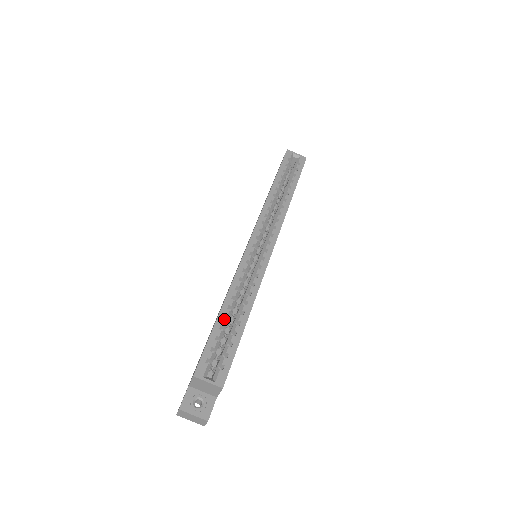
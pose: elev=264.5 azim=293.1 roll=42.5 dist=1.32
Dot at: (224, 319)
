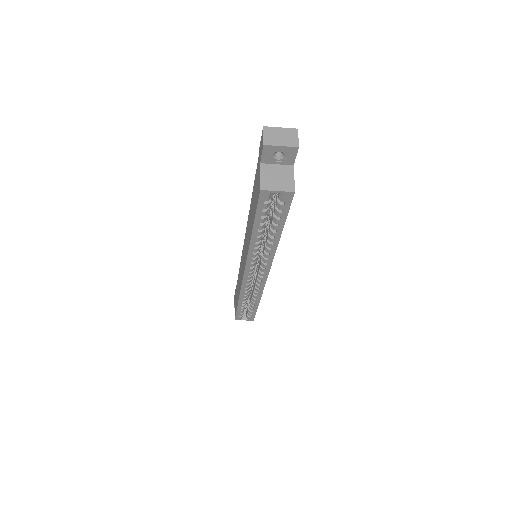
Dot at: (242, 306)
